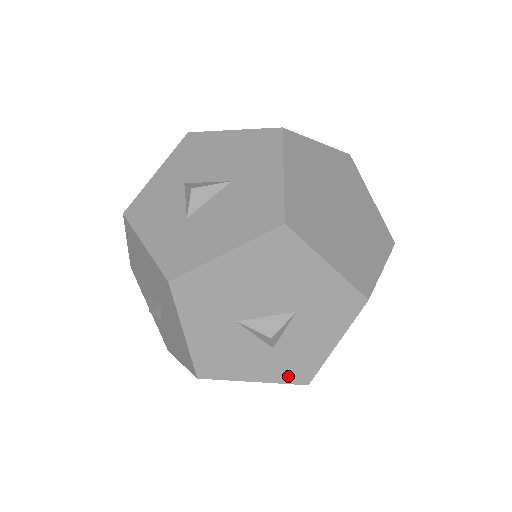
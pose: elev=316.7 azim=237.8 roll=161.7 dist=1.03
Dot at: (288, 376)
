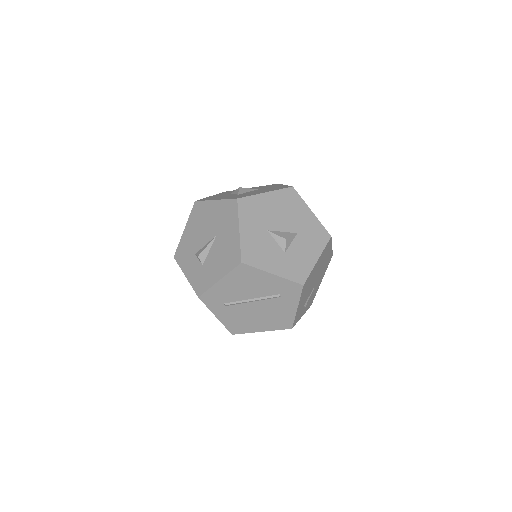
Dot at: (292, 275)
